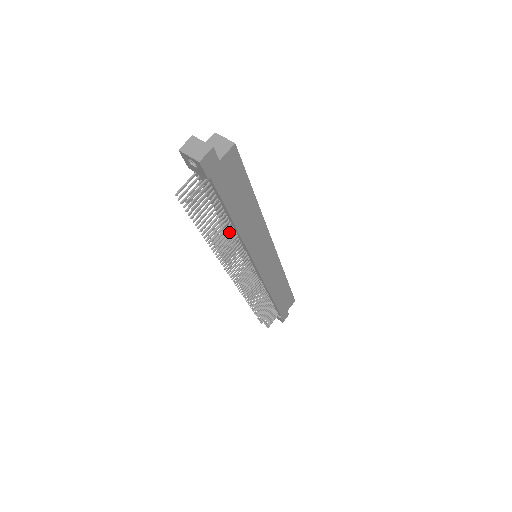
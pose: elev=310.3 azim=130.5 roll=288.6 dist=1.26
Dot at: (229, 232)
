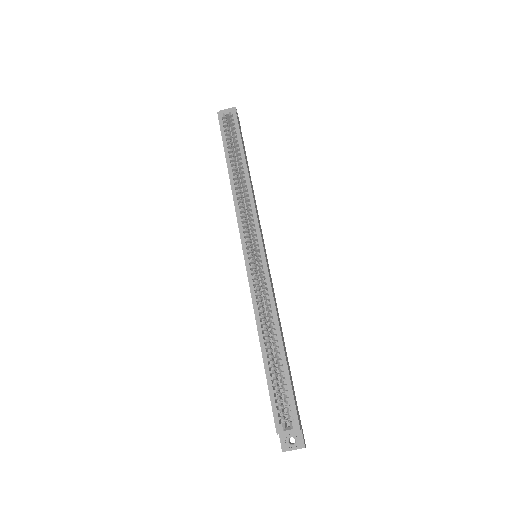
Dot at: occluded
